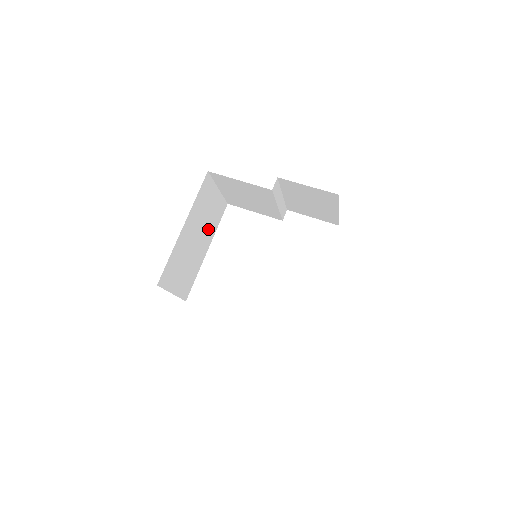
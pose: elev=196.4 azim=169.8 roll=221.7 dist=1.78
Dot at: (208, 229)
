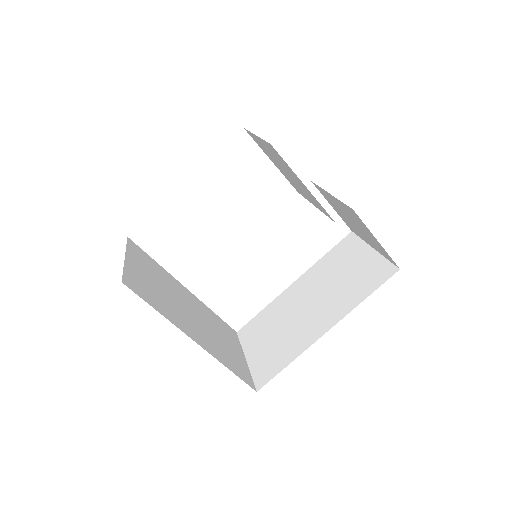
Dot at: occluded
